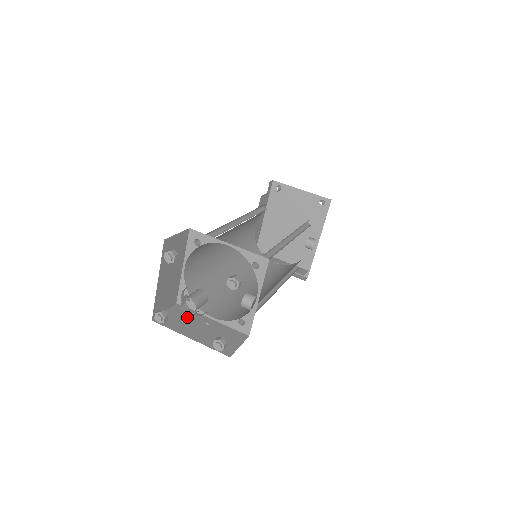
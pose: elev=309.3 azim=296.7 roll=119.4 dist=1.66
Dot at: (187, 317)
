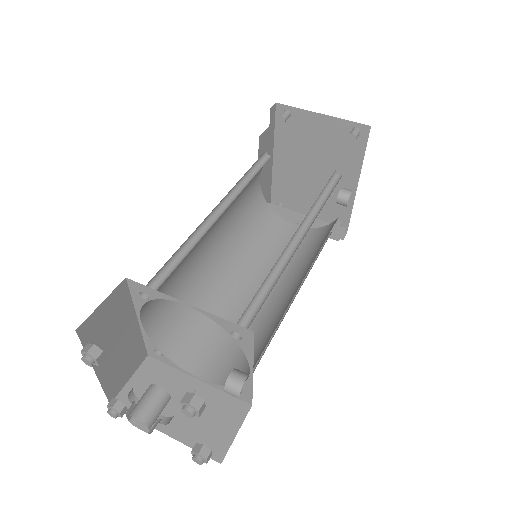
Dot at: (162, 384)
